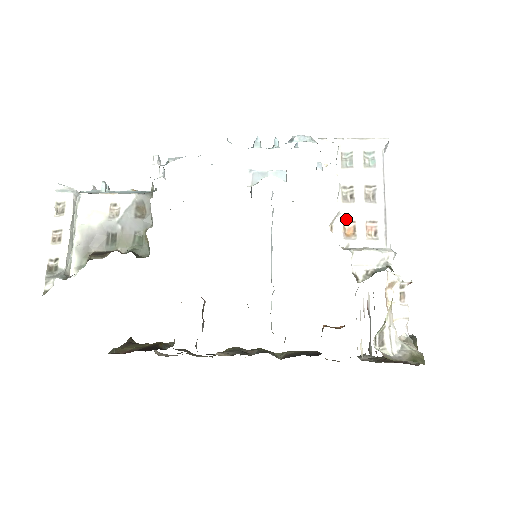
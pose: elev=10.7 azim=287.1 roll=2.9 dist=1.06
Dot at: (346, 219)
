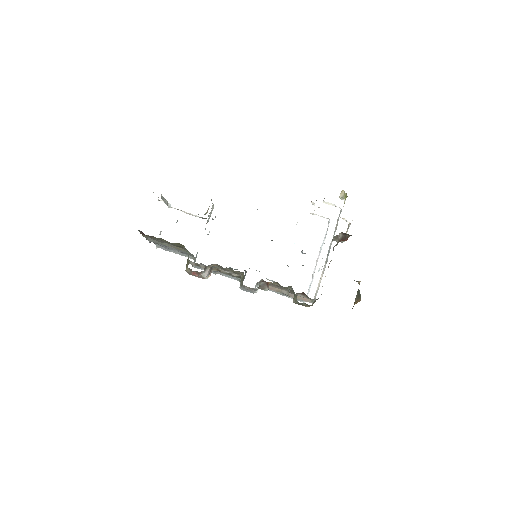
Dot at: occluded
